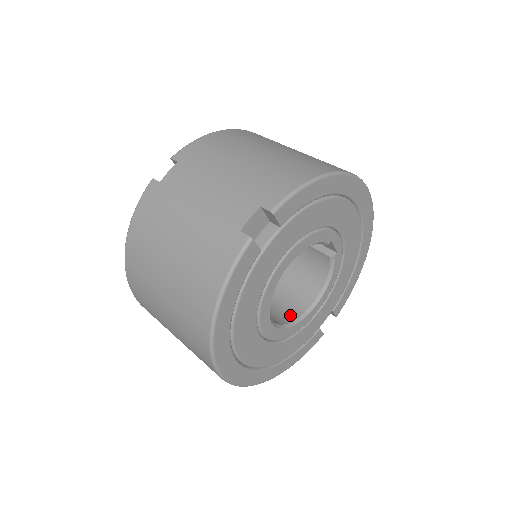
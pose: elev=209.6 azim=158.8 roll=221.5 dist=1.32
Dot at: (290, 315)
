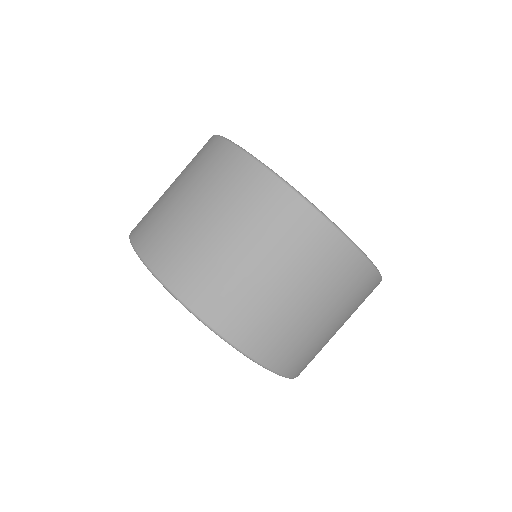
Dot at: occluded
